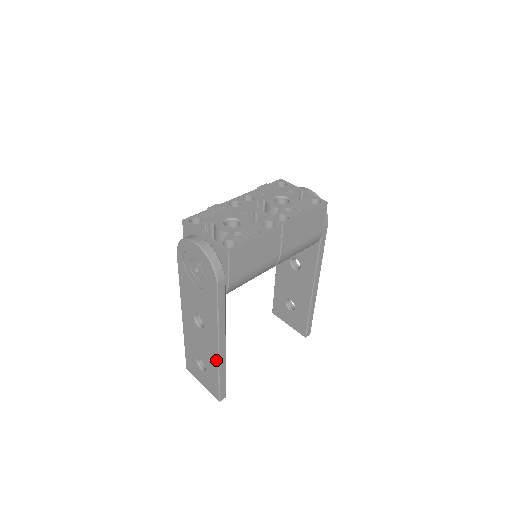
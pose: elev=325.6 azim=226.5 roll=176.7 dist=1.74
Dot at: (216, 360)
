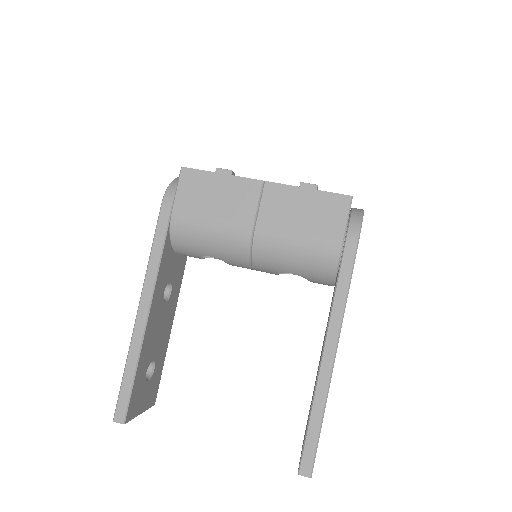
Dot at: (134, 334)
